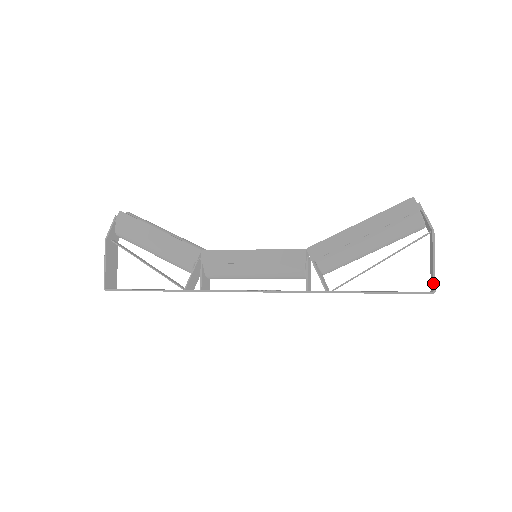
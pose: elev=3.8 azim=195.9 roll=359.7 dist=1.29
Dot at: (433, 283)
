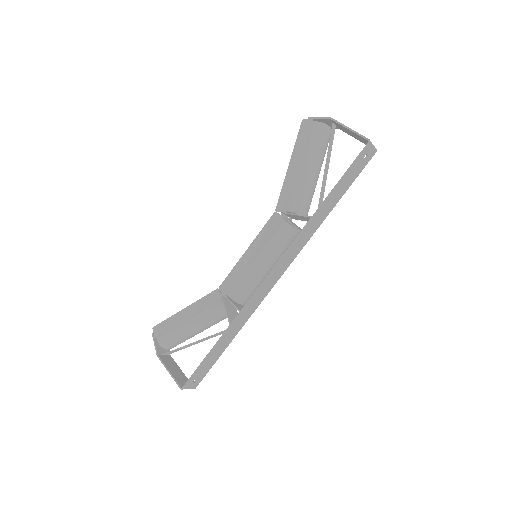
Dot at: (363, 138)
